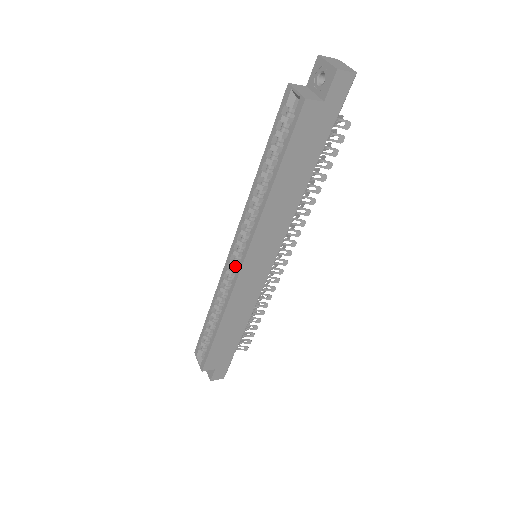
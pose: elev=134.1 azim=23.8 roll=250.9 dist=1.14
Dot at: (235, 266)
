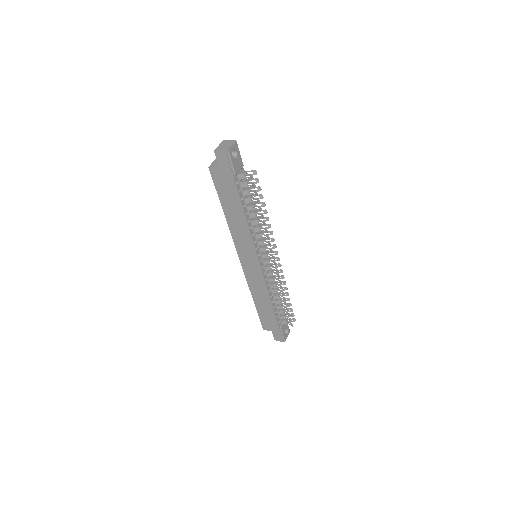
Dot at: occluded
